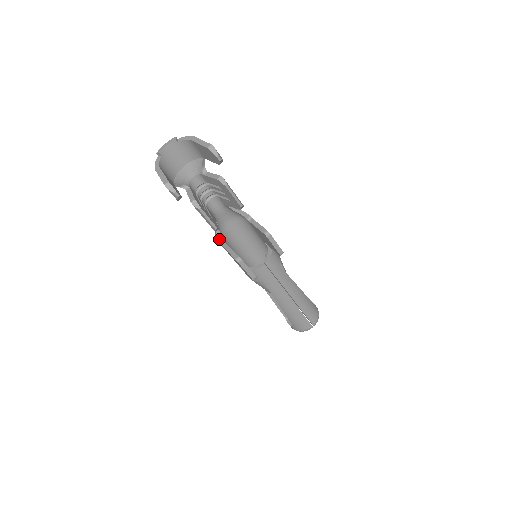
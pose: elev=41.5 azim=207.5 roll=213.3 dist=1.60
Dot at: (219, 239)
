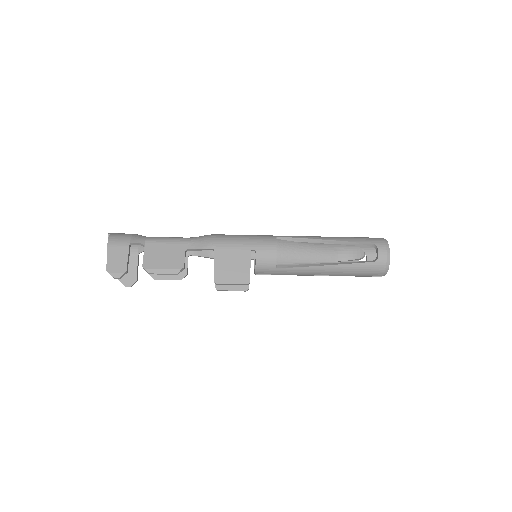
Dot at: (210, 258)
